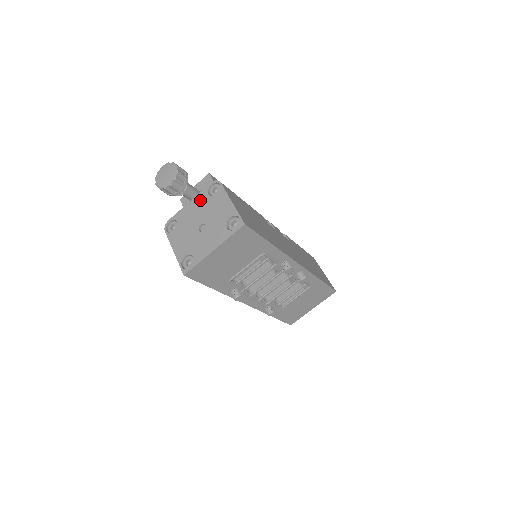
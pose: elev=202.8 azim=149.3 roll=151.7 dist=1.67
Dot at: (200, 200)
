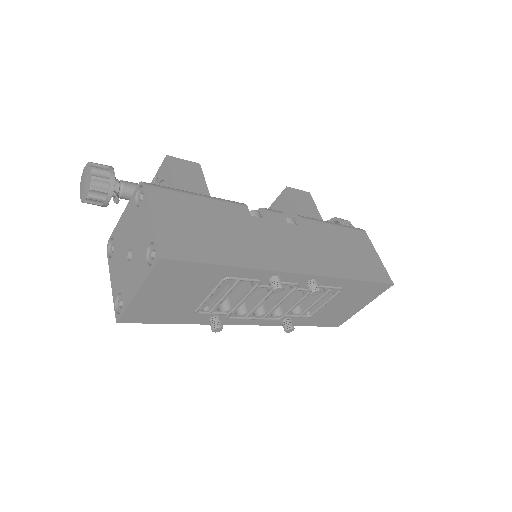
Dot at: (129, 212)
